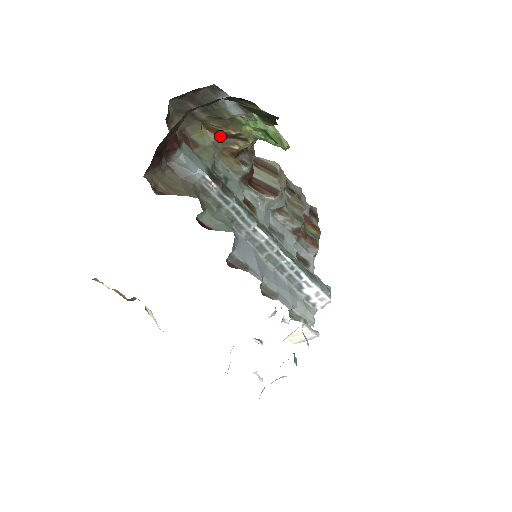
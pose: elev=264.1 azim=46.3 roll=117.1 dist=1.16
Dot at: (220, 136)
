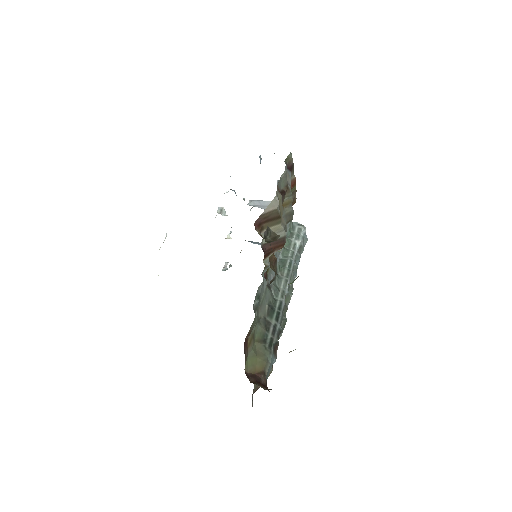
Dot at: occluded
